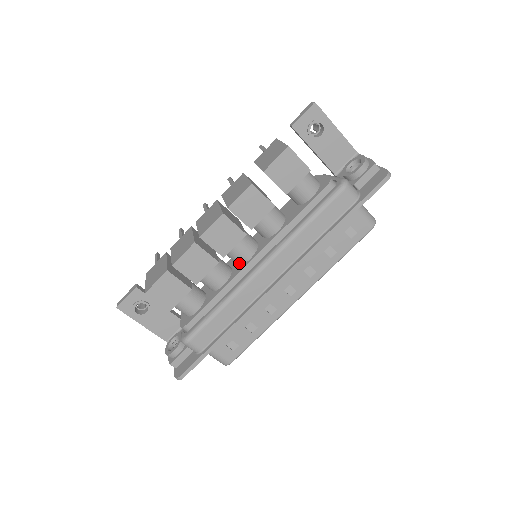
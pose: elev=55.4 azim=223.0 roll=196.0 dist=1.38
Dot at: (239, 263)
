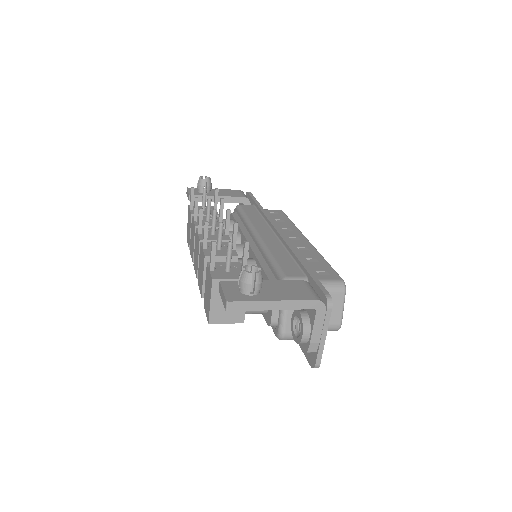
Dot at: occluded
